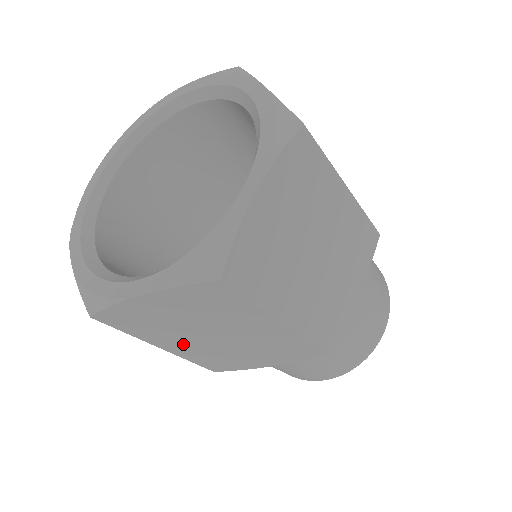
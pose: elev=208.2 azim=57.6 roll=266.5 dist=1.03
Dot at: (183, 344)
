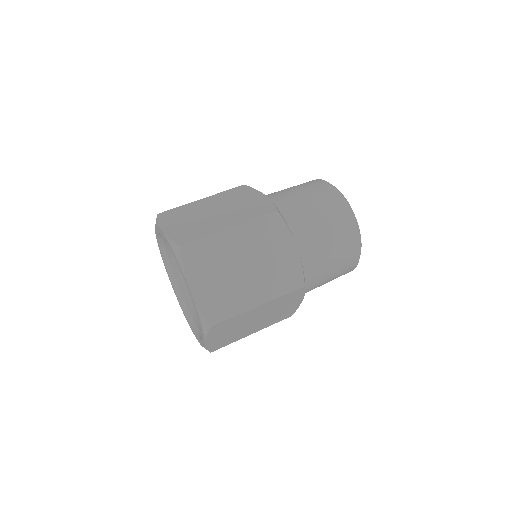
Dot at: occluded
